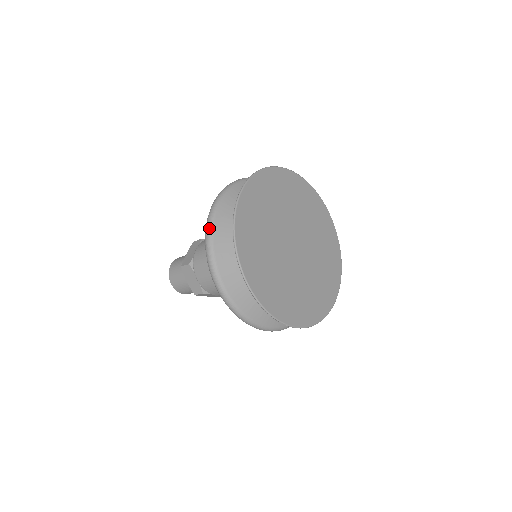
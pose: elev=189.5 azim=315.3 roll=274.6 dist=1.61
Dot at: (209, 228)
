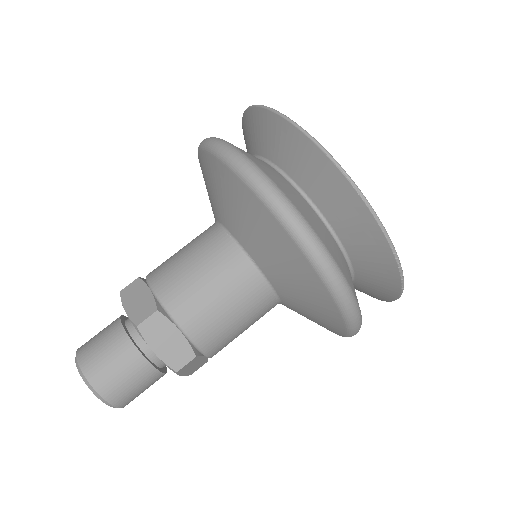
Dot at: (255, 169)
